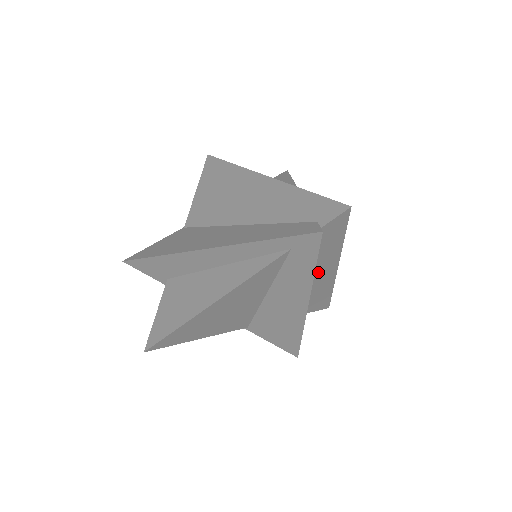
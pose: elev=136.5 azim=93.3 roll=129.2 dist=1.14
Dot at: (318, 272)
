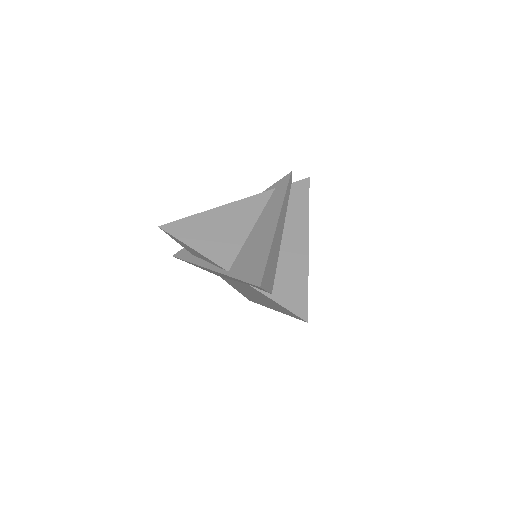
Dot at: (293, 232)
